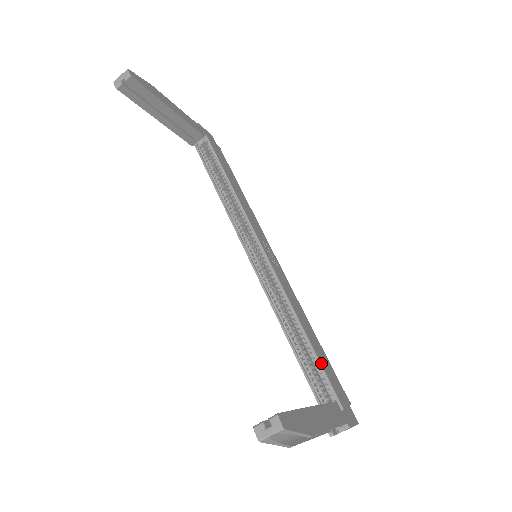
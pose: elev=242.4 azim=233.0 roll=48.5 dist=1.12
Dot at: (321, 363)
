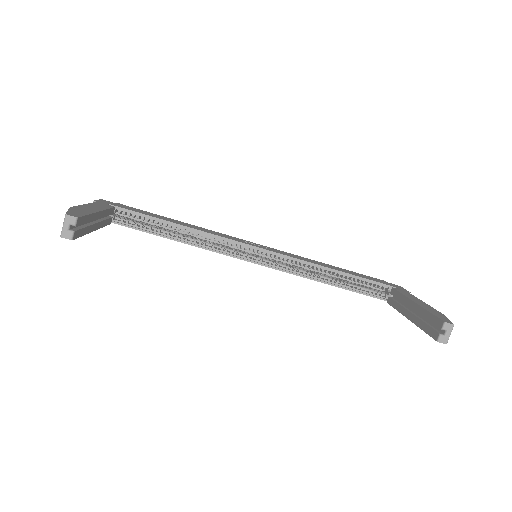
Dot at: (361, 277)
